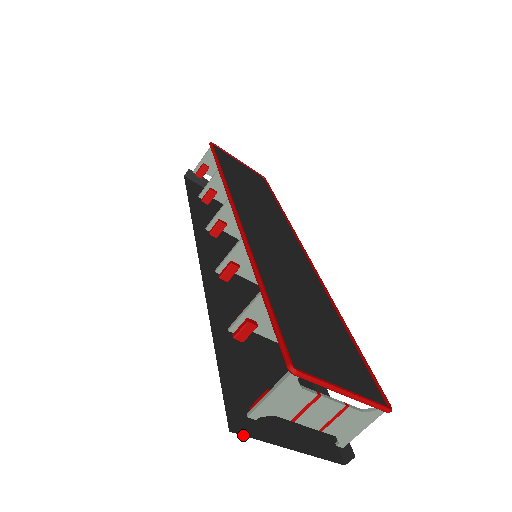
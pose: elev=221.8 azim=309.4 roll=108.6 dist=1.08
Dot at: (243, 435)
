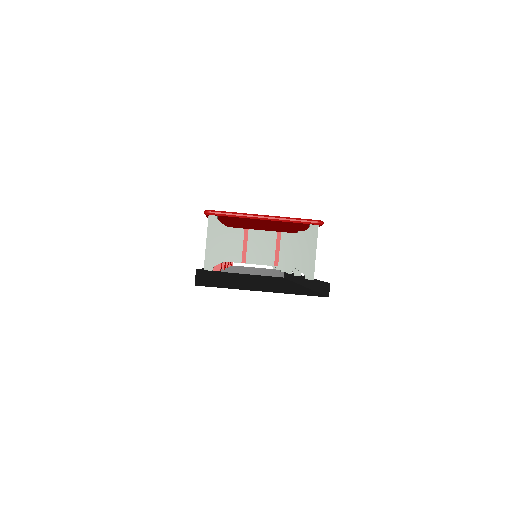
Dot at: occluded
